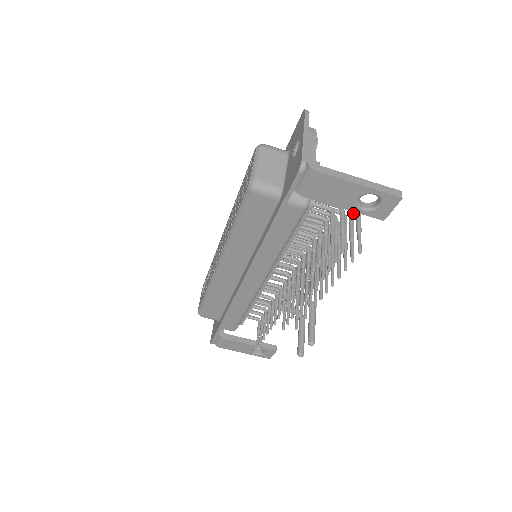
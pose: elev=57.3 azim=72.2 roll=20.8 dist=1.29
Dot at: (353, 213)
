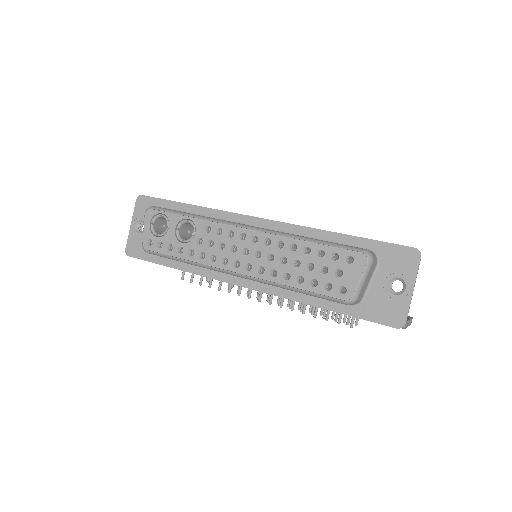
Dot at: occluded
